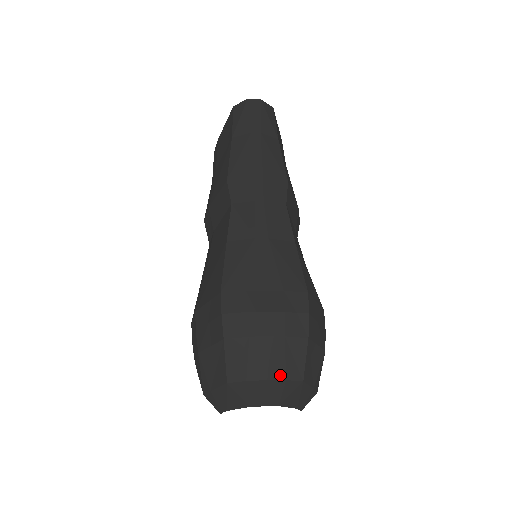
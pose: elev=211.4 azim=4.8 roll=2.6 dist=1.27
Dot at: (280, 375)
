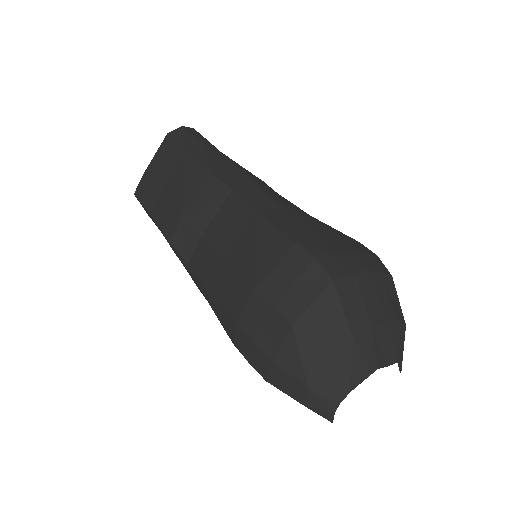
Dot at: (393, 315)
